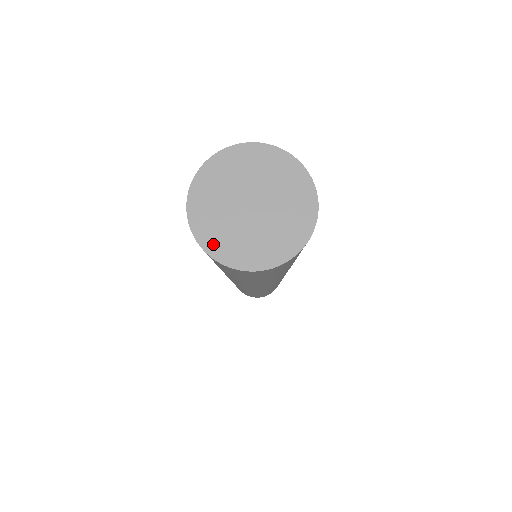
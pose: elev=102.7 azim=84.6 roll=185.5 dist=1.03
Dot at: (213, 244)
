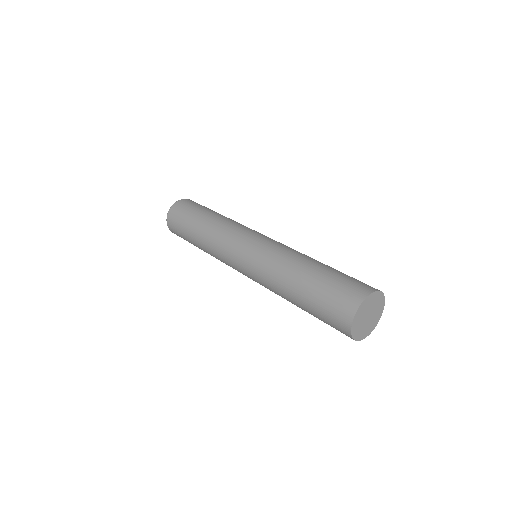
Dot at: (363, 336)
